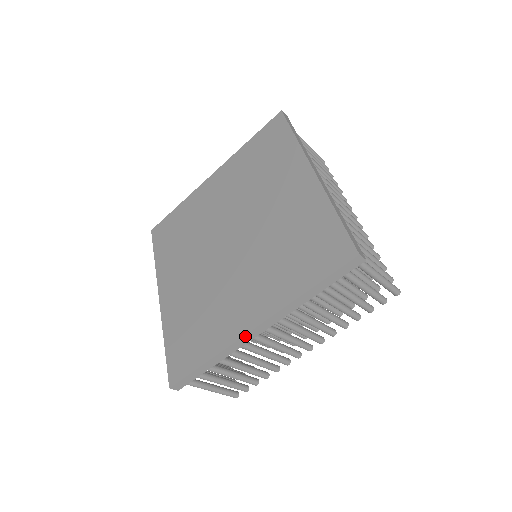
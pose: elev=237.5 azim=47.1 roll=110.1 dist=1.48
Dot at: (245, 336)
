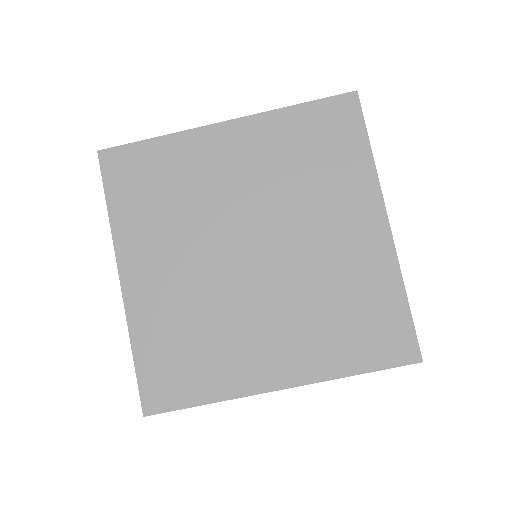
Dot at: (265, 392)
